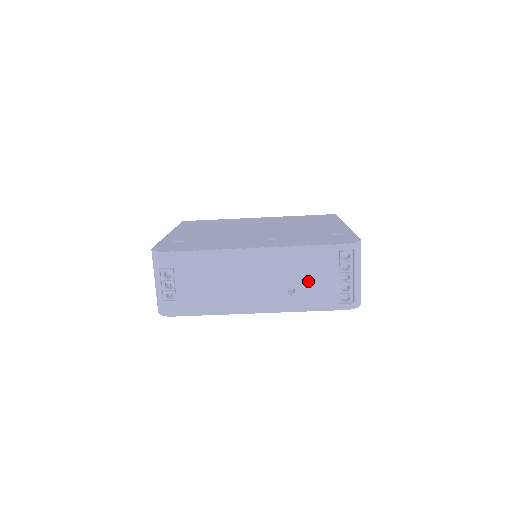
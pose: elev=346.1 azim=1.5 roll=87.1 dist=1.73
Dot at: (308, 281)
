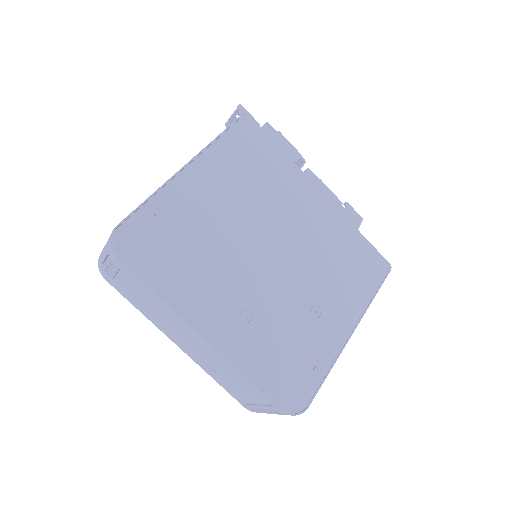
Dot at: (231, 382)
